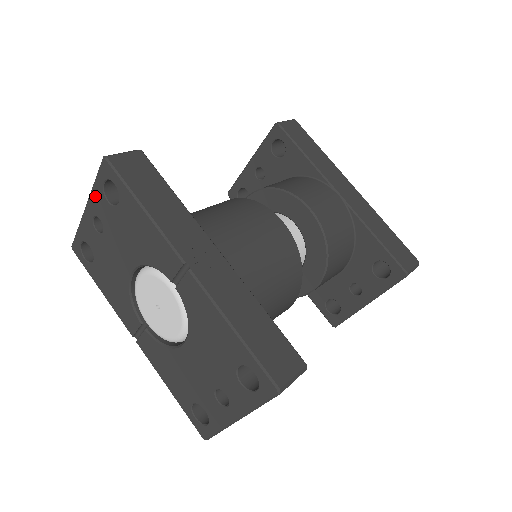
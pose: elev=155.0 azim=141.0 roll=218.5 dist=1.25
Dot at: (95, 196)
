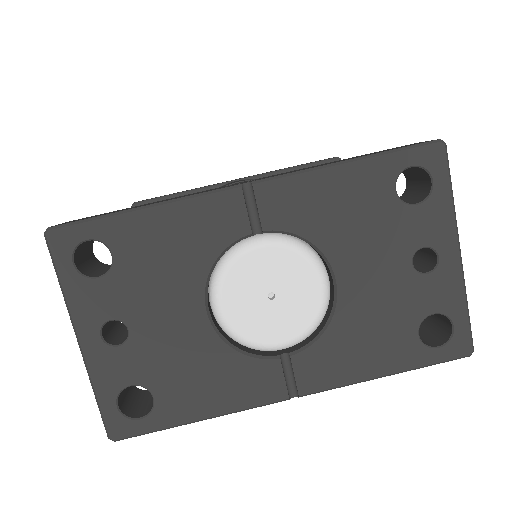
Dot at: (78, 301)
